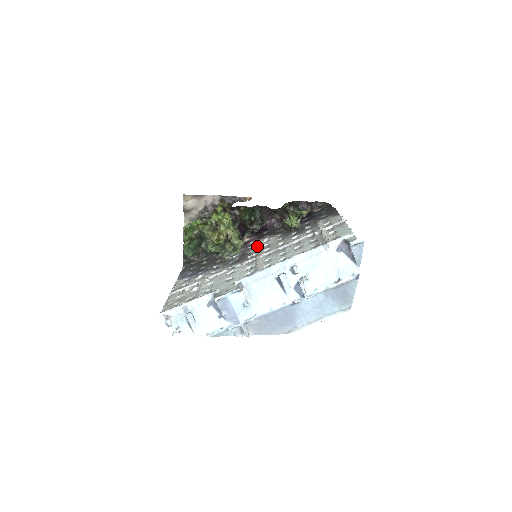
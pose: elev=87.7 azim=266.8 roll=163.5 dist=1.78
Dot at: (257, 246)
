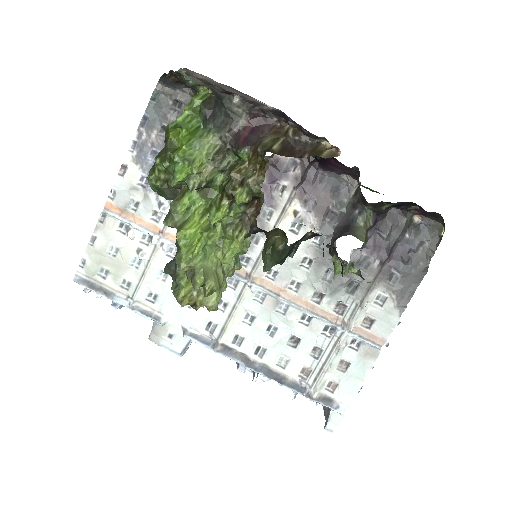
Dot at: occluded
